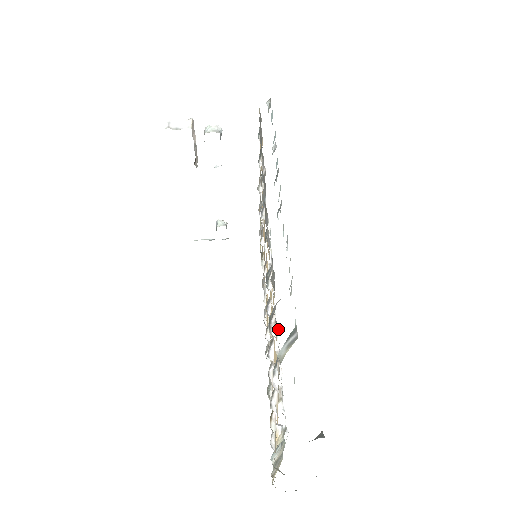
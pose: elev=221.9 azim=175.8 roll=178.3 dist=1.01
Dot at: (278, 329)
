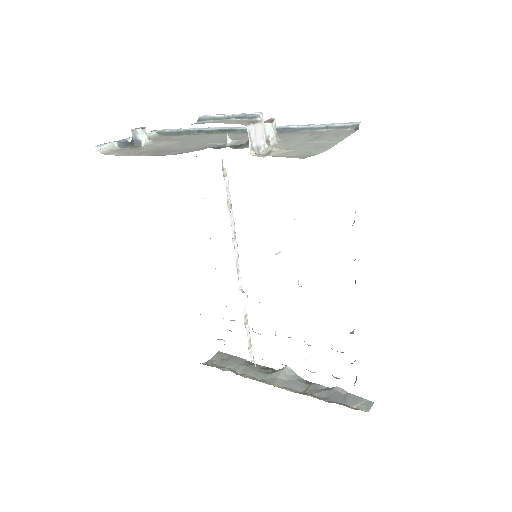
Dot at: occluded
